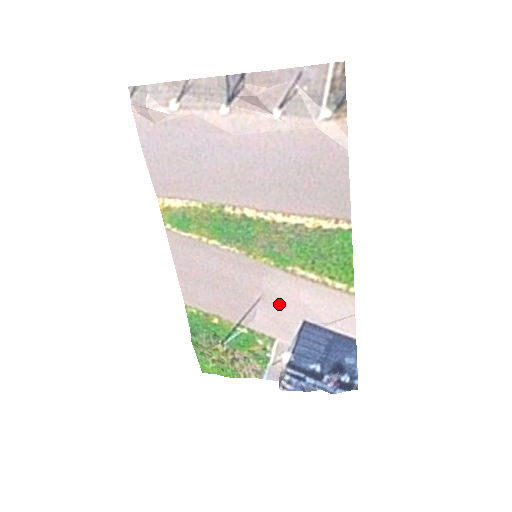
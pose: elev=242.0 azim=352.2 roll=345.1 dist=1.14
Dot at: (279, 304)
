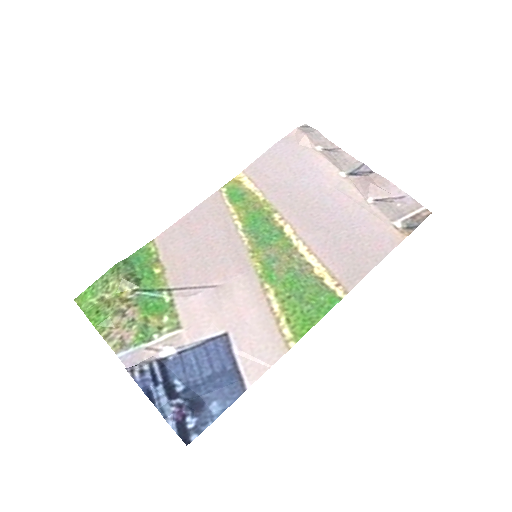
Dot at: (225, 303)
